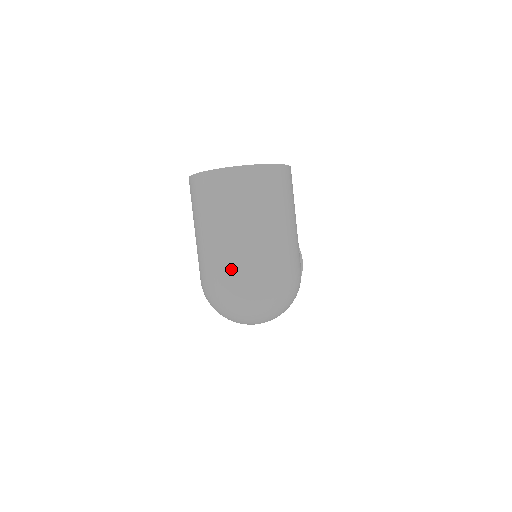
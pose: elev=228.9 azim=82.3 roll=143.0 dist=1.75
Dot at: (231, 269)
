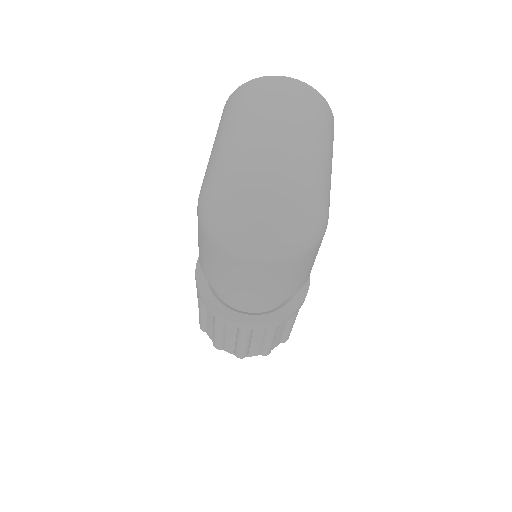
Dot at: (255, 151)
